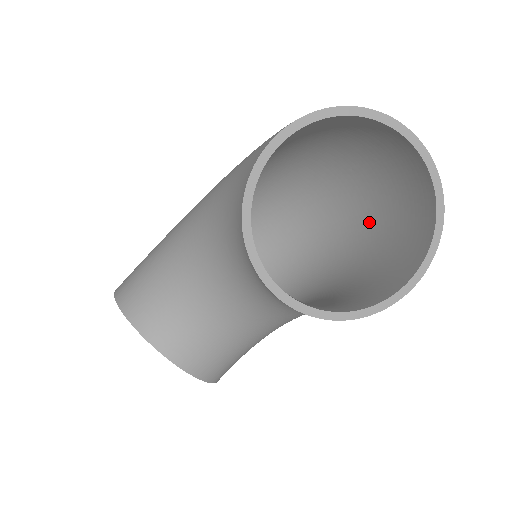
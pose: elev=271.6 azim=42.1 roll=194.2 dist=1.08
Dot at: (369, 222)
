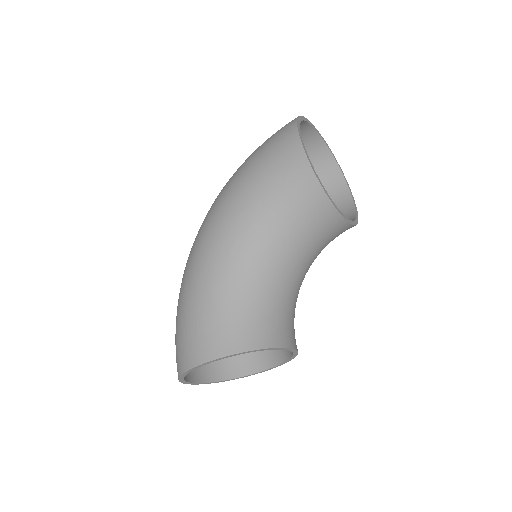
Dot at: occluded
